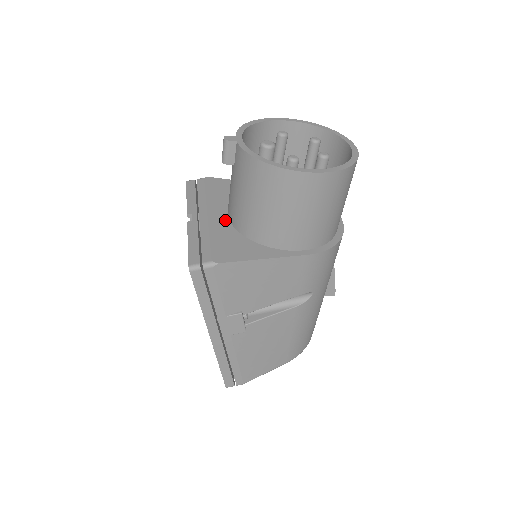
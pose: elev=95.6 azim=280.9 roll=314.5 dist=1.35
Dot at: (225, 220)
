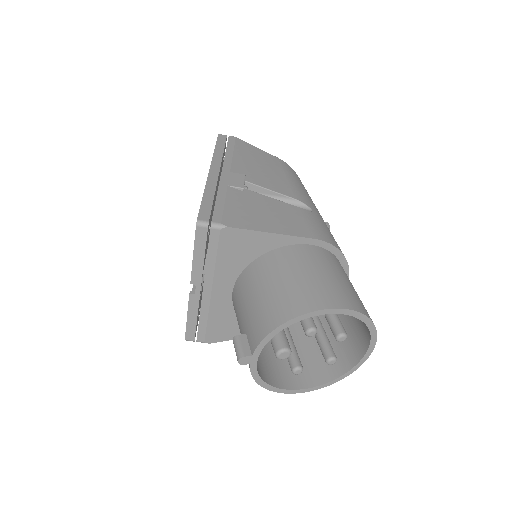
Dot at: (228, 299)
